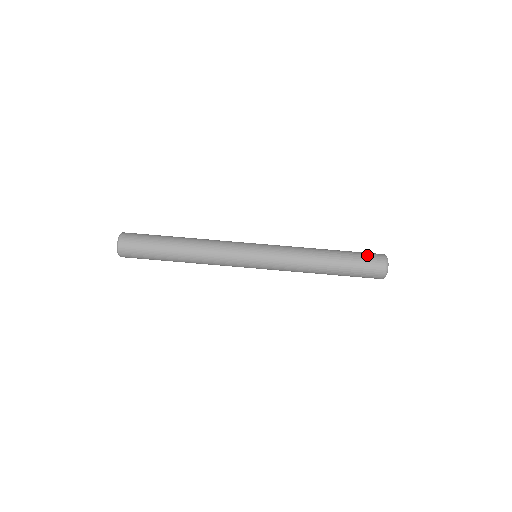
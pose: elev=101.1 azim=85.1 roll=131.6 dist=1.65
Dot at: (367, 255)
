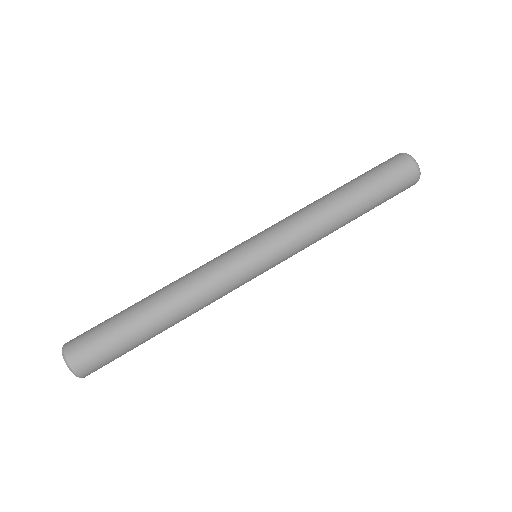
Dot at: occluded
